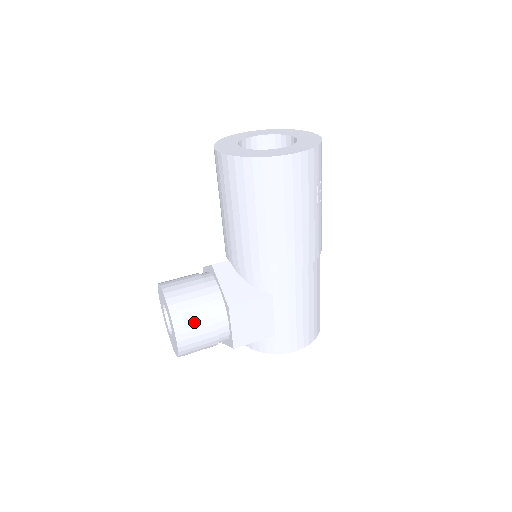
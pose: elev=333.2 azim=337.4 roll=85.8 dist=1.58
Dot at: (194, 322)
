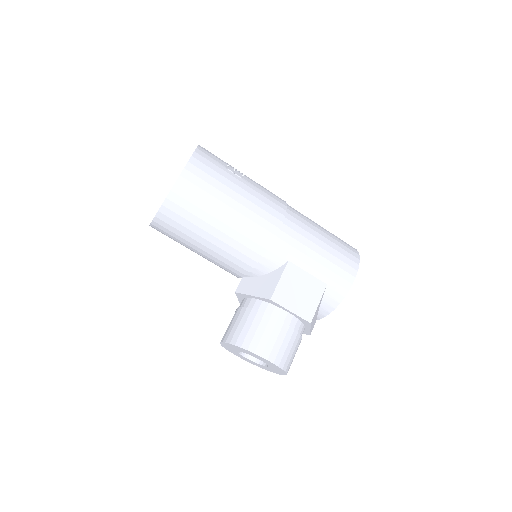
Dot at: (262, 335)
